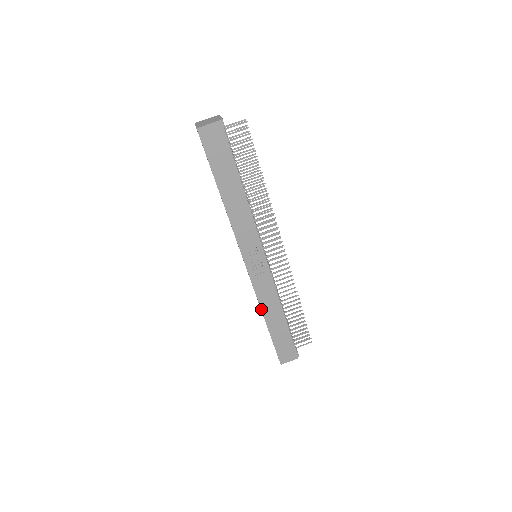
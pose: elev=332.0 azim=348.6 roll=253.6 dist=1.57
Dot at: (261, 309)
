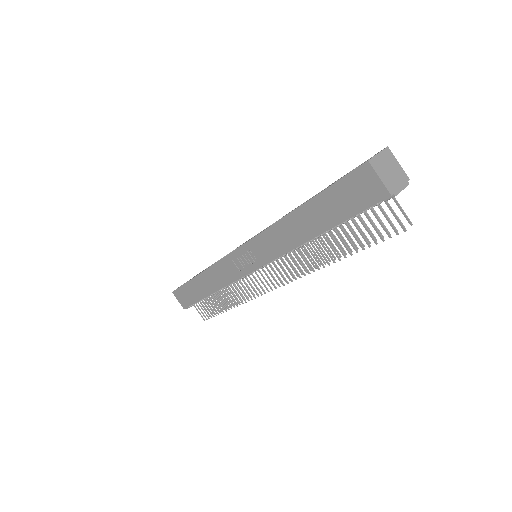
Dot at: (206, 269)
